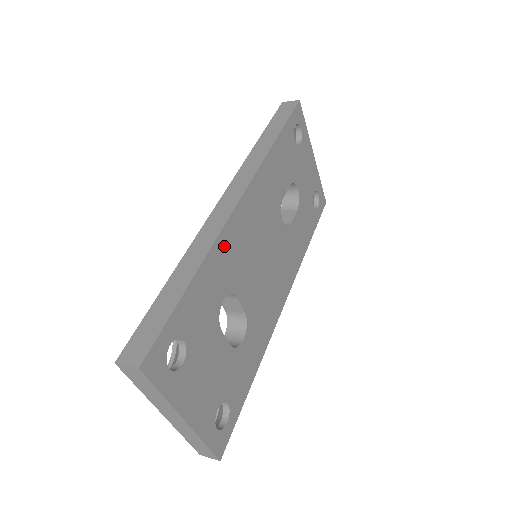
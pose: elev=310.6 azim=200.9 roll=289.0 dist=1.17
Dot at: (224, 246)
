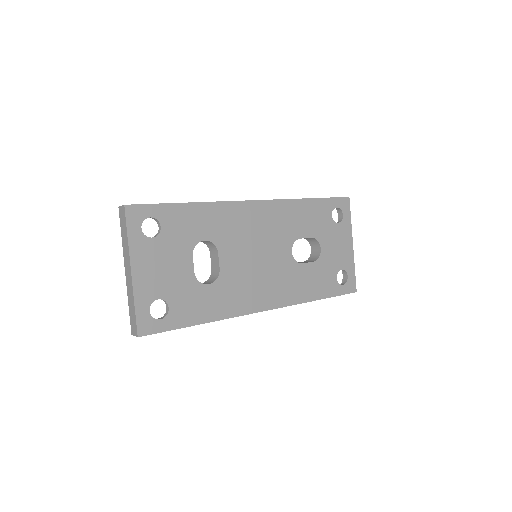
Dot at: (225, 211)
